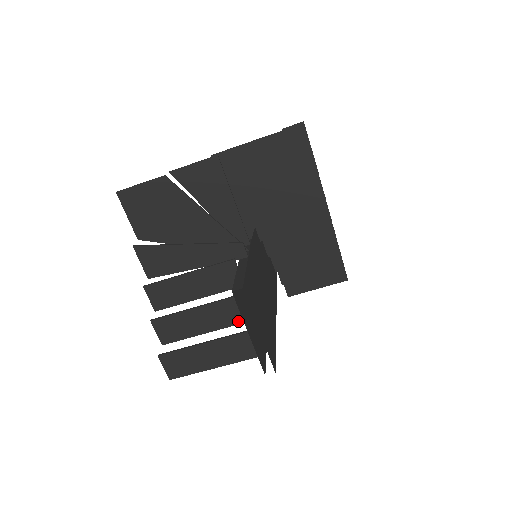
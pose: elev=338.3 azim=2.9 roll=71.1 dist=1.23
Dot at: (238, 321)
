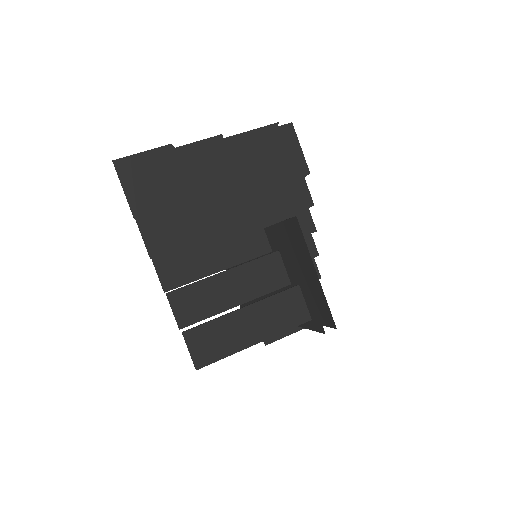
Dot at: (274, 287)
